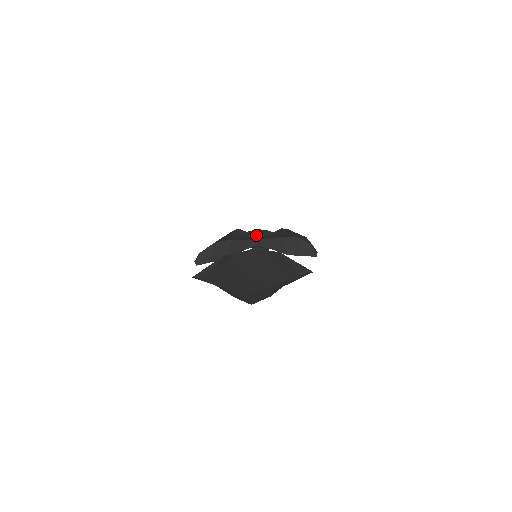
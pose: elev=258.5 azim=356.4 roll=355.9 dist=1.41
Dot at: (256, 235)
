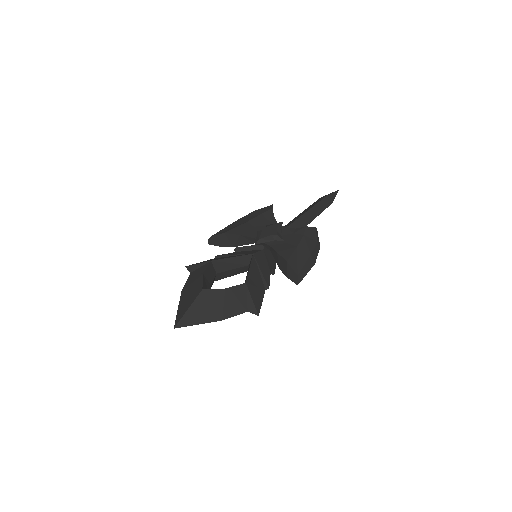
Dot at: (259, 241)
